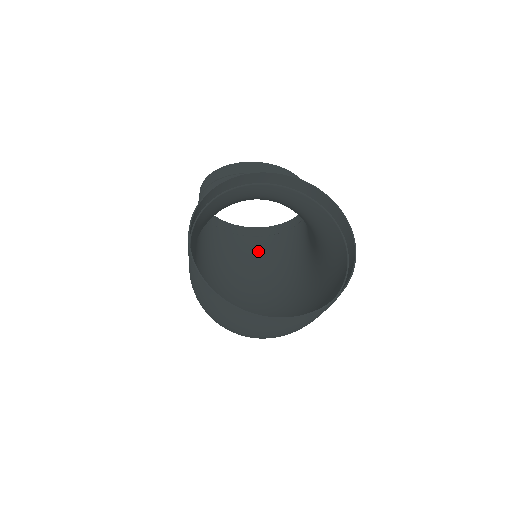
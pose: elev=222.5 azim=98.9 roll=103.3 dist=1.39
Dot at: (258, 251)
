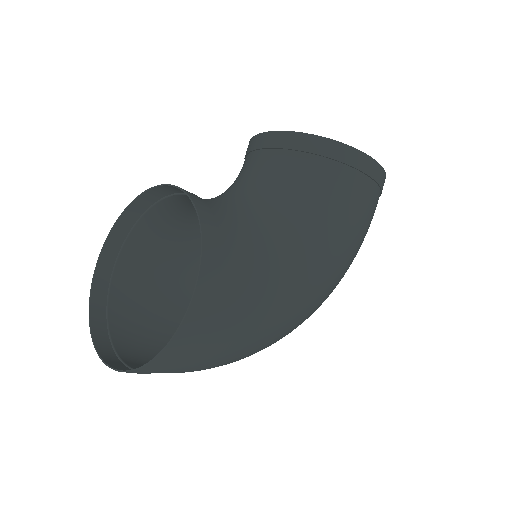
Dot at: occluded
